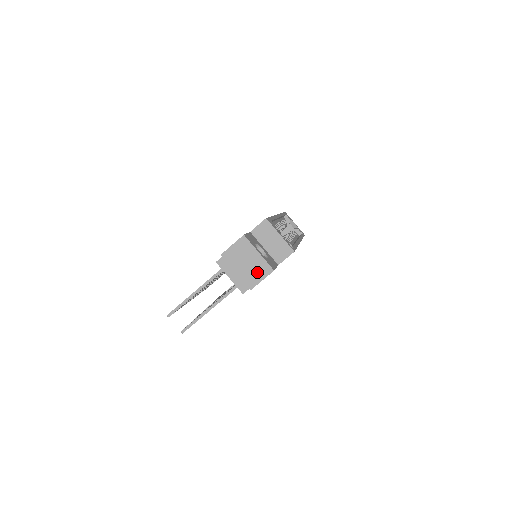
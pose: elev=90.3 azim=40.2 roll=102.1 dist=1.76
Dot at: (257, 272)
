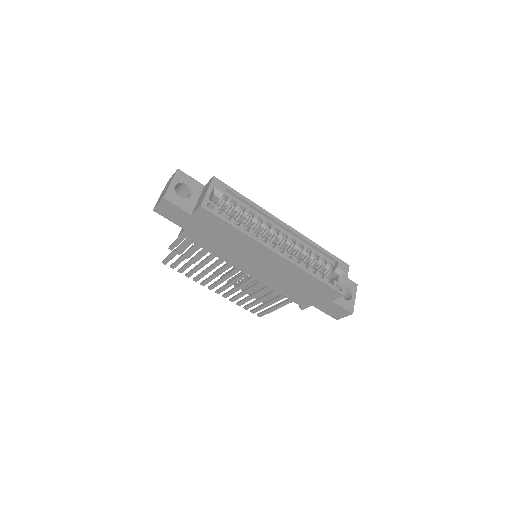
Dot at: (161, 197)
